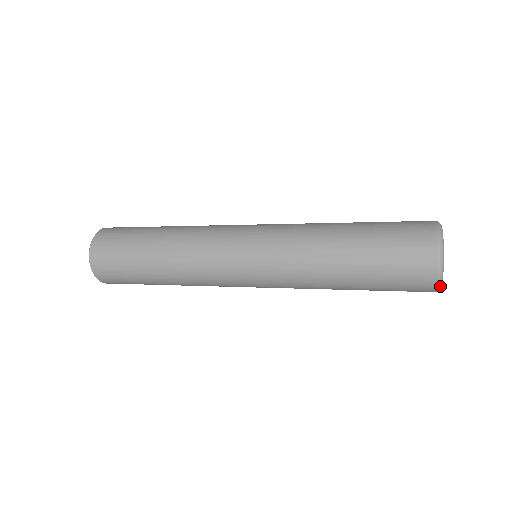
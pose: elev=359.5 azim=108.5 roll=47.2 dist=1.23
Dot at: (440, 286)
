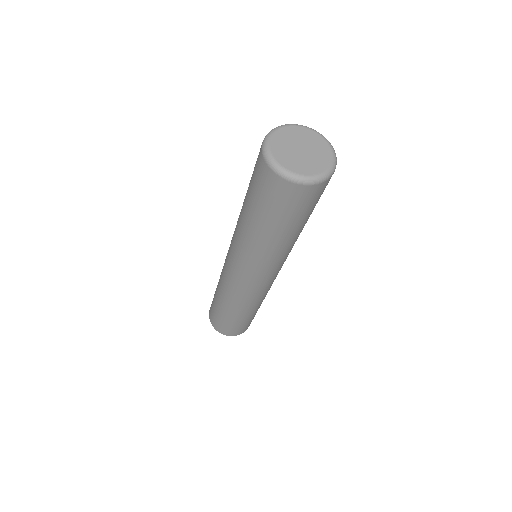
Dot at: (275, 167)
